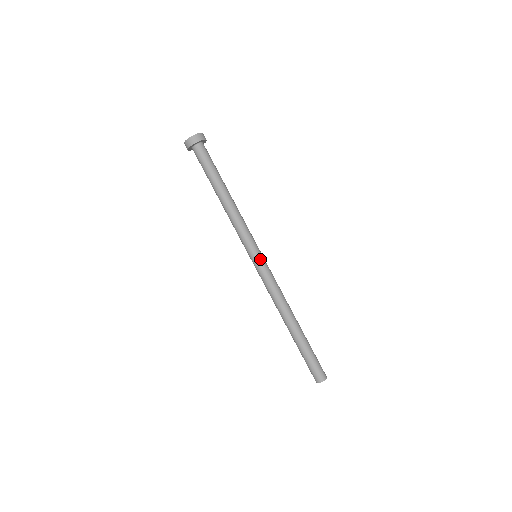
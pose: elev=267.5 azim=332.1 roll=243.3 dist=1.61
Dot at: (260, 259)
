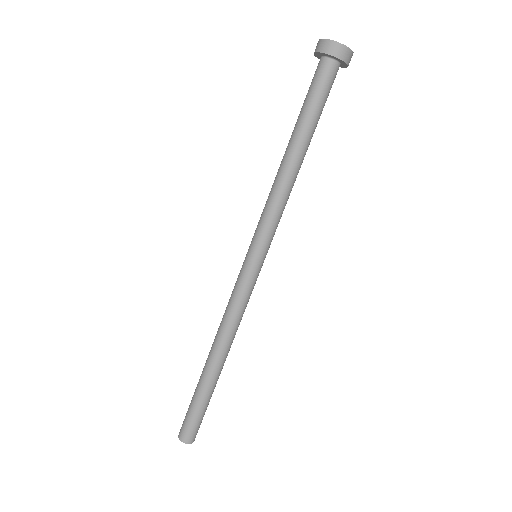
Dot at: (248, 262)
